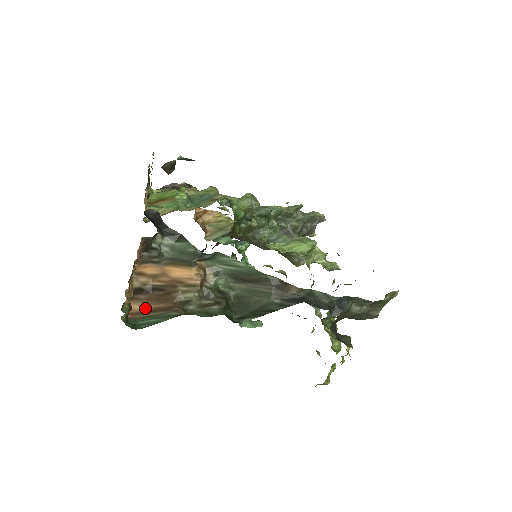
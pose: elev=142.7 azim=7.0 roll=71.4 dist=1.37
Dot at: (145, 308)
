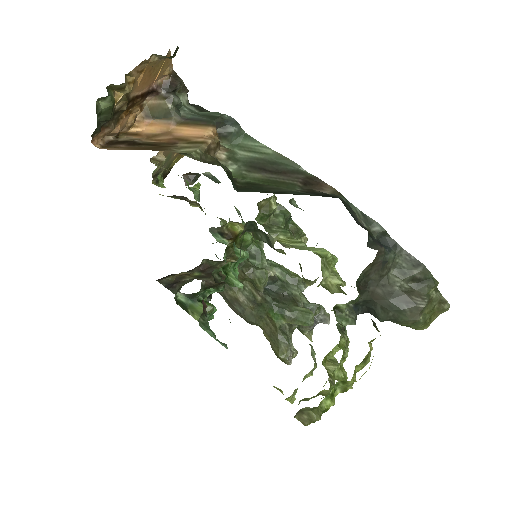
Dot at: (121, 149)
